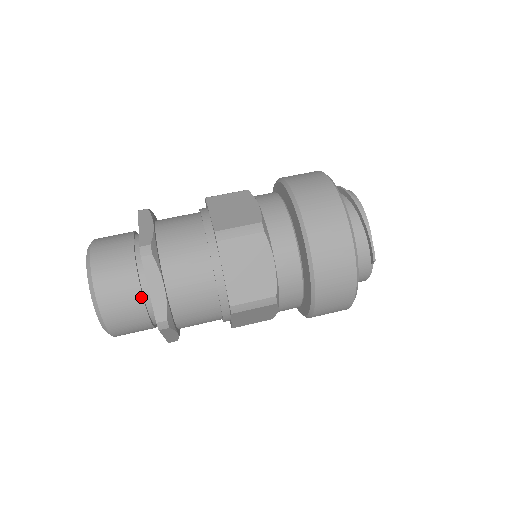
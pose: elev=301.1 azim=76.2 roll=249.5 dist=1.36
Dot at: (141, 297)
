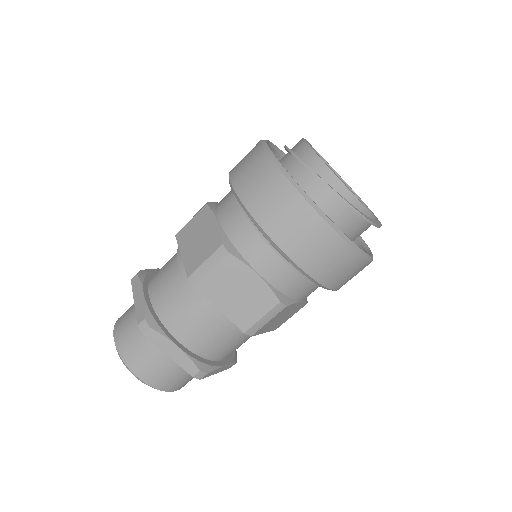
Dot at: occluded
